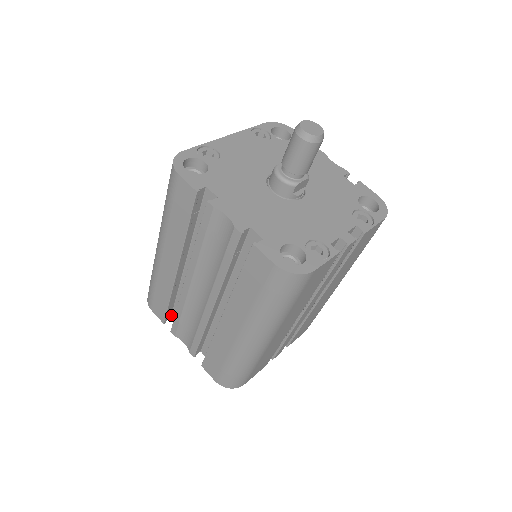
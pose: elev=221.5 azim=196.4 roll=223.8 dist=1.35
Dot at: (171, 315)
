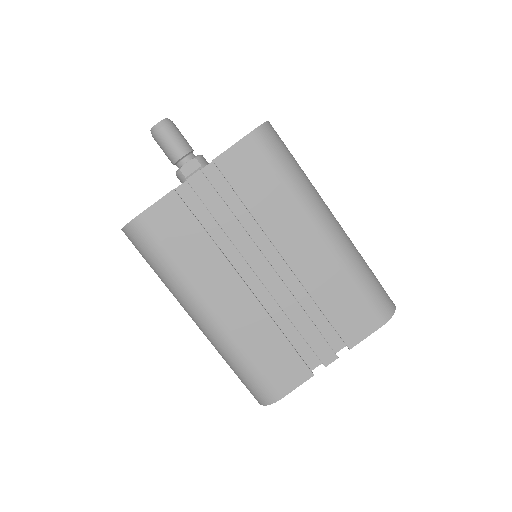
Dot at: occluded
